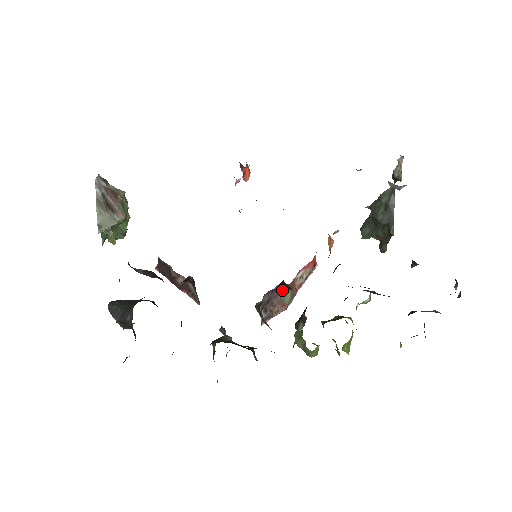
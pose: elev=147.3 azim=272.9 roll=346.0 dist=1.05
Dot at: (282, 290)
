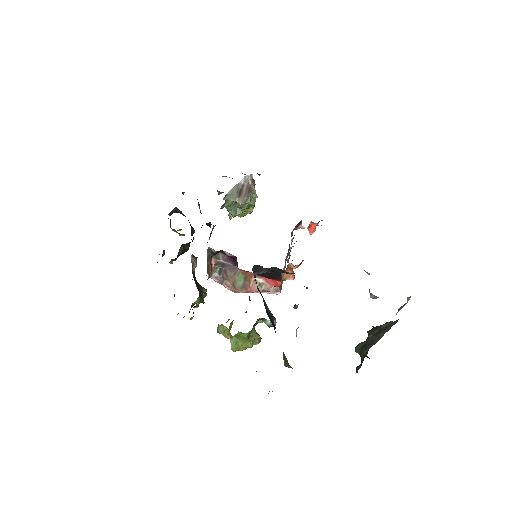
Dot at: (238, 271)
